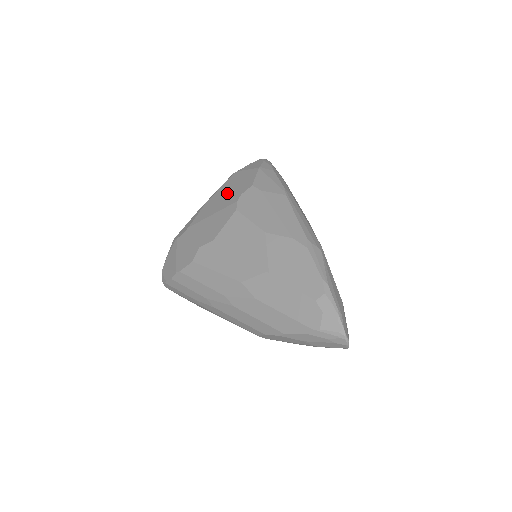
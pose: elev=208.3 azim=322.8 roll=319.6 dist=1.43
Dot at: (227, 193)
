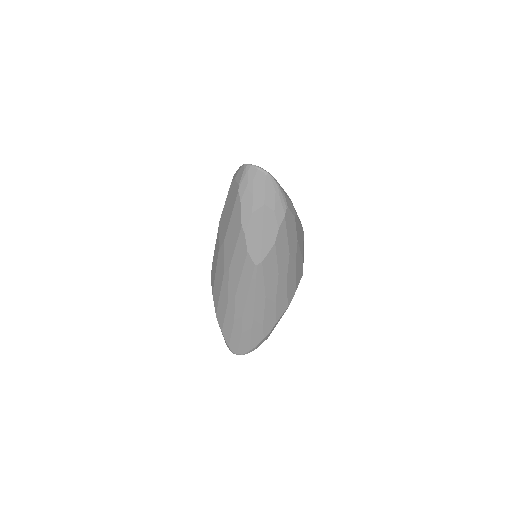
Dot at: occluded
